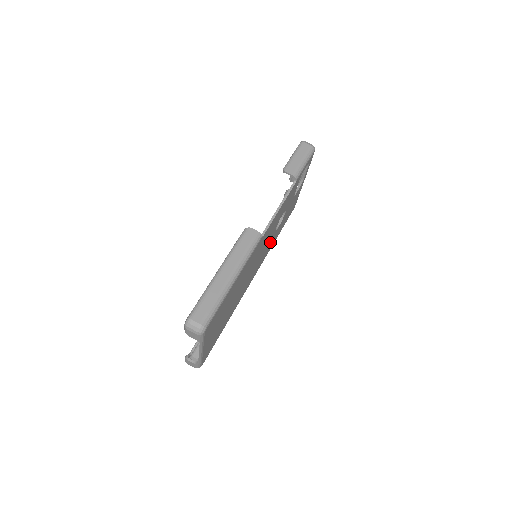
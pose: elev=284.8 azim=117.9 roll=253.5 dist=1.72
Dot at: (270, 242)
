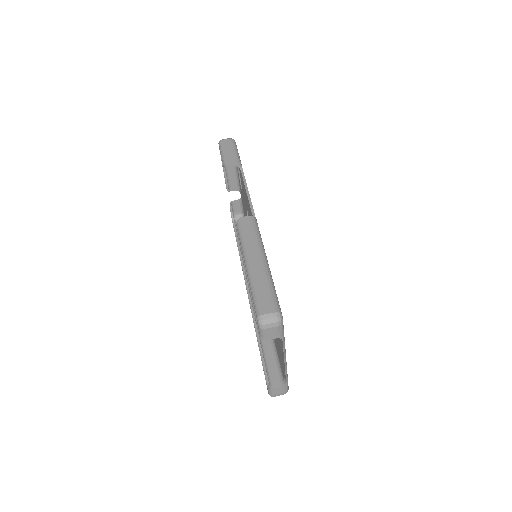
Dot at: occluded
